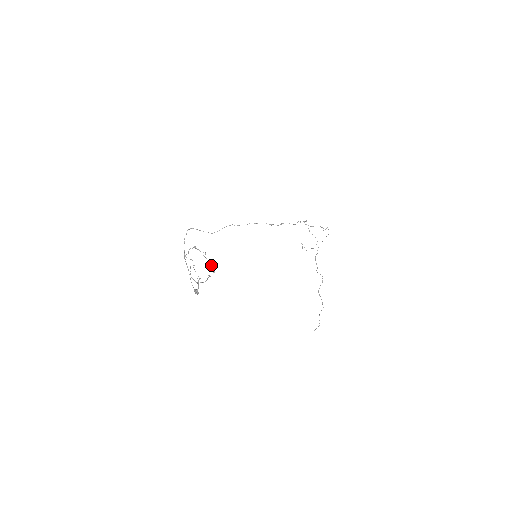
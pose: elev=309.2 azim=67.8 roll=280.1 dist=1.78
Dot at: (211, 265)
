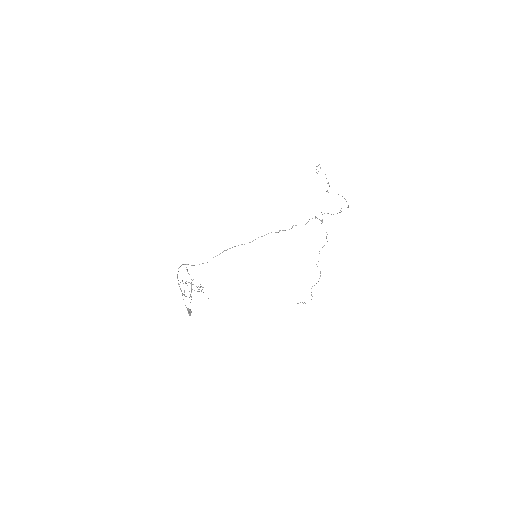
Dot at: occluded
